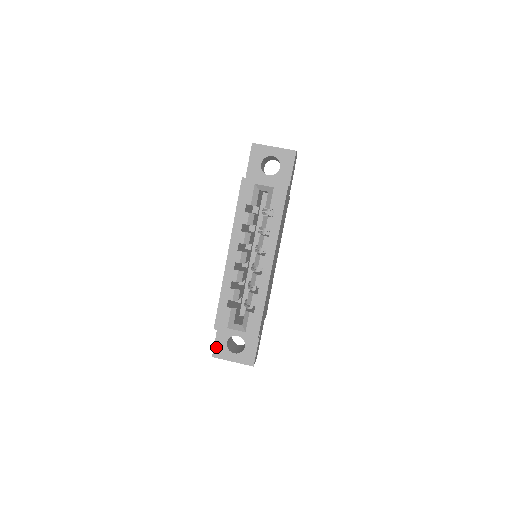
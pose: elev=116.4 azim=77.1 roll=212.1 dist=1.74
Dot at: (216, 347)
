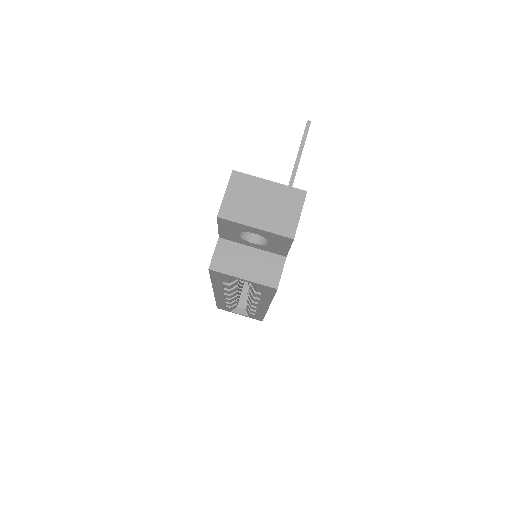
Dot at: occluded
